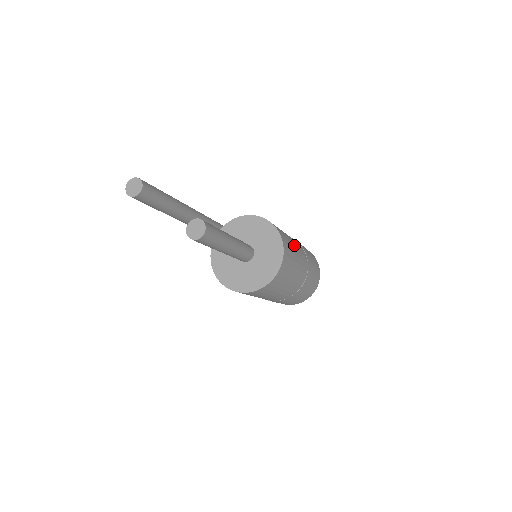
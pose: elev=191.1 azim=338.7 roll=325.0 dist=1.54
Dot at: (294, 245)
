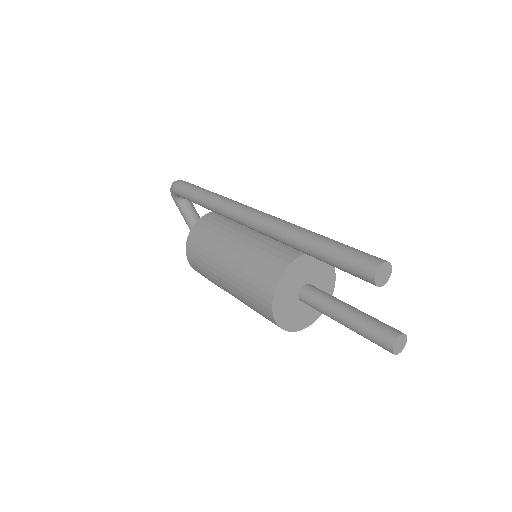
Dot at: occluded
